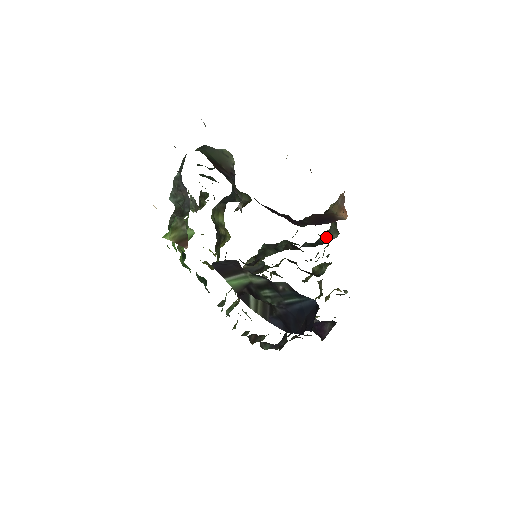
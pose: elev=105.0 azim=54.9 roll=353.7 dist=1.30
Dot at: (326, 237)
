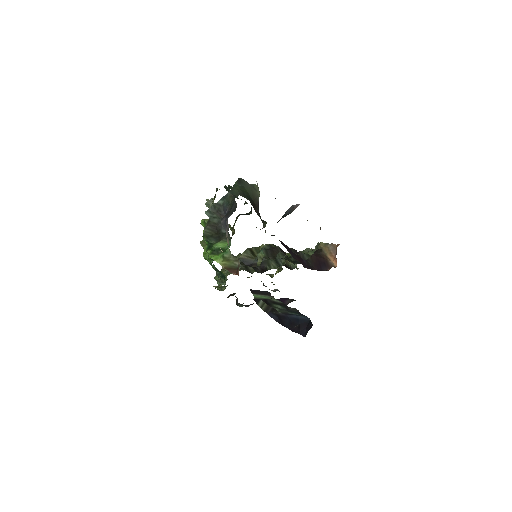
Dot at: occluded
